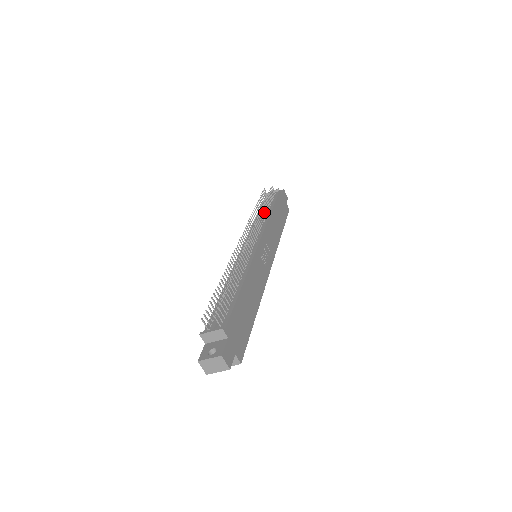
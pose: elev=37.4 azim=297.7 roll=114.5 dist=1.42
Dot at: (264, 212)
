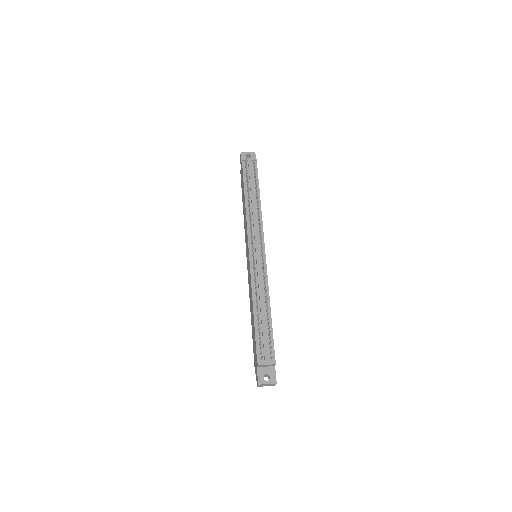
Dot at: (257, 203)
